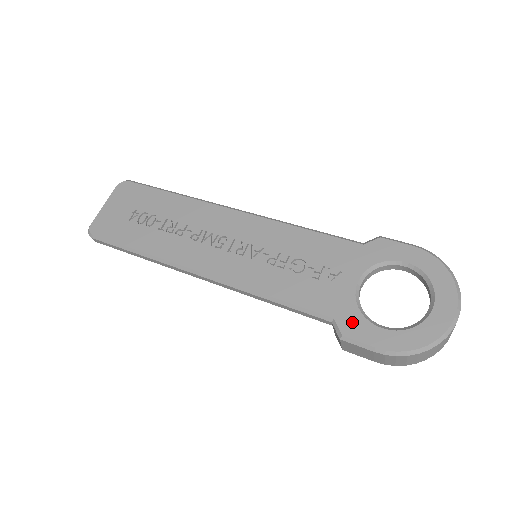
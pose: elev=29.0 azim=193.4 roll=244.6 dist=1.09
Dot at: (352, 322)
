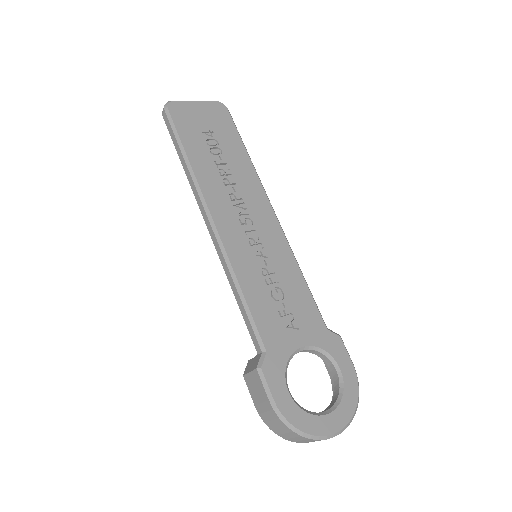
Dot at: (275, 367)
